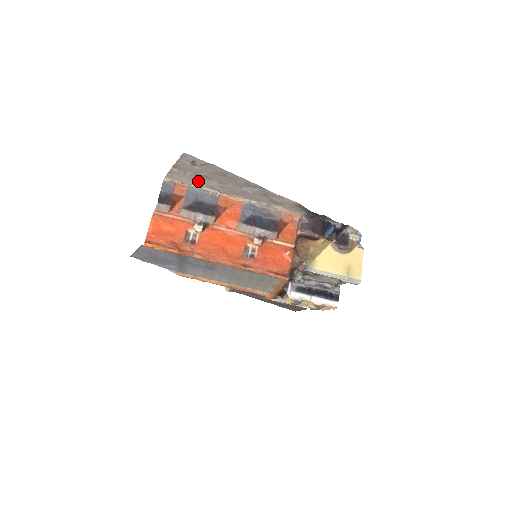
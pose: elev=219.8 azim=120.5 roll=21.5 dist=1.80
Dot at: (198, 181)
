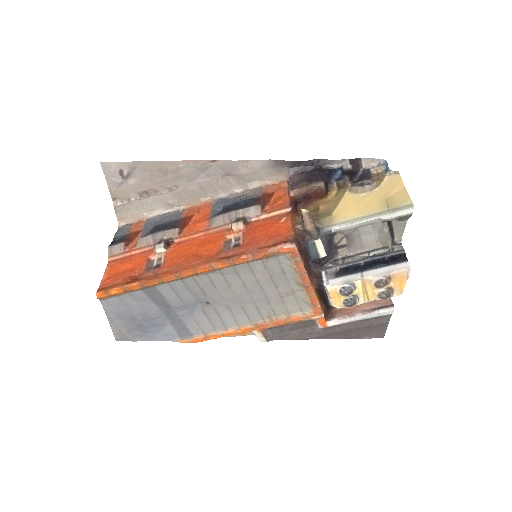
Dot at: (150, 204)
